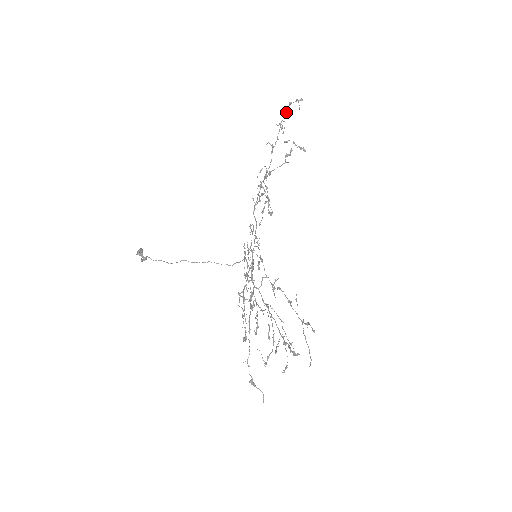
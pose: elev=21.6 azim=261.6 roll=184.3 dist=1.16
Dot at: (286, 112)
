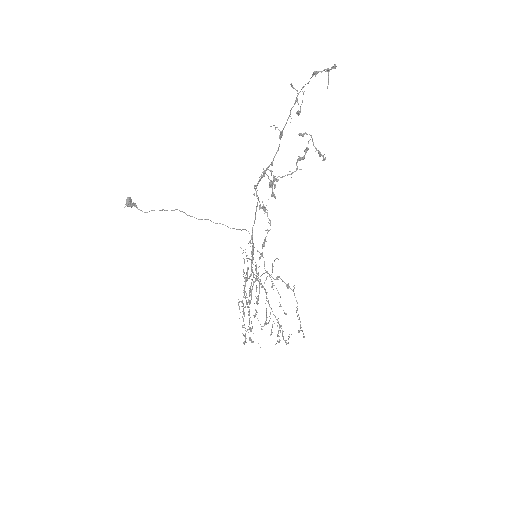
Dot at: occluded
